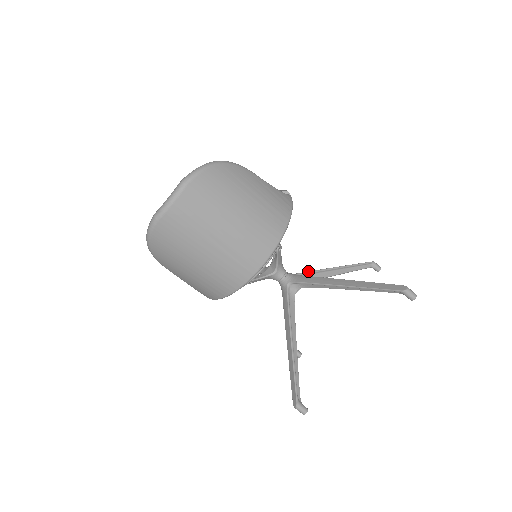
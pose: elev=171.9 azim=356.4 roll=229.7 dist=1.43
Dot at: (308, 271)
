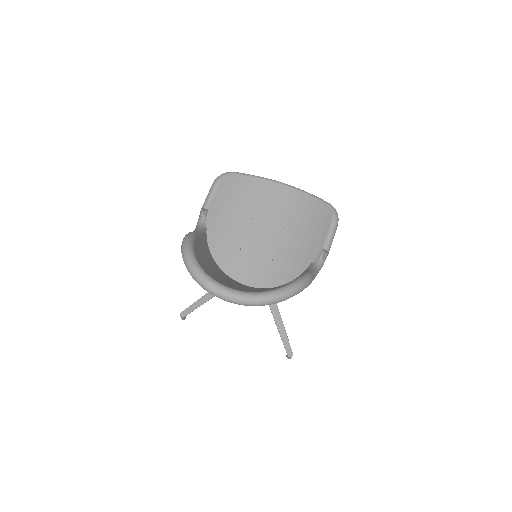
Dot at: occluded
